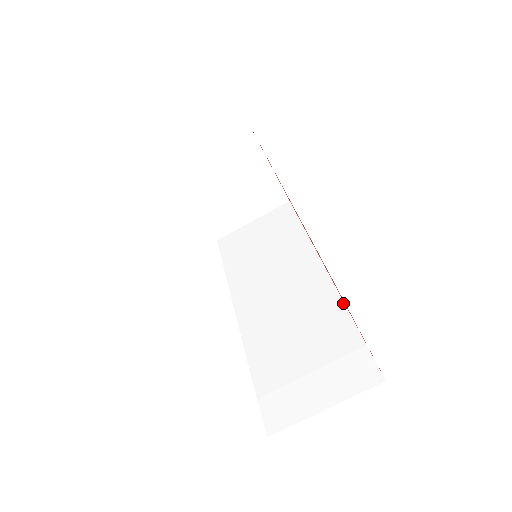
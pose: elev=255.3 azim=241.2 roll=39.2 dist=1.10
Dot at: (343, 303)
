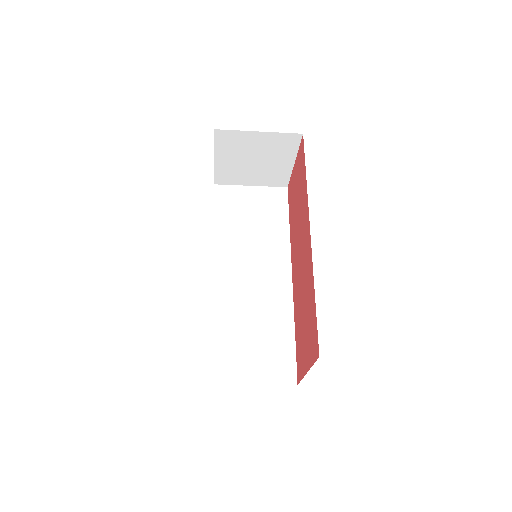
Dot at: (293, 313)
